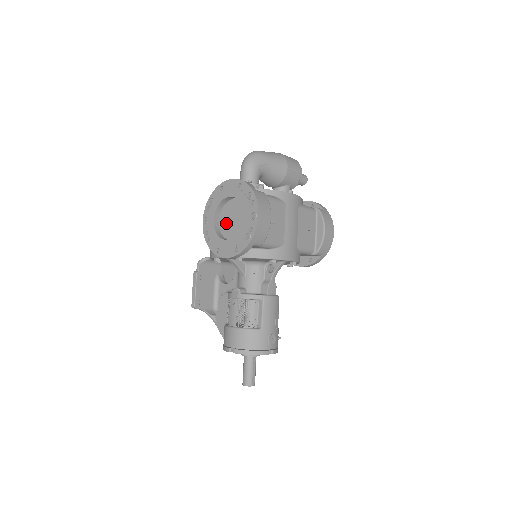
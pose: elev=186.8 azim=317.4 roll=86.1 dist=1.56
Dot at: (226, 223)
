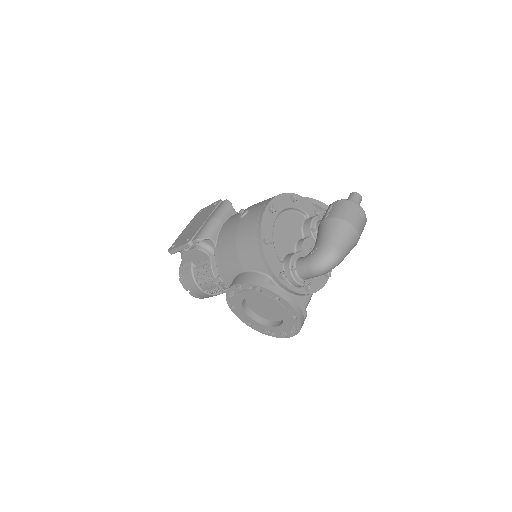
Dot at: (256, 300)
